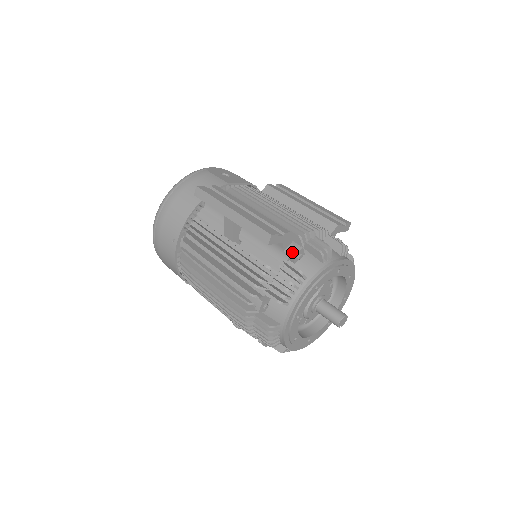
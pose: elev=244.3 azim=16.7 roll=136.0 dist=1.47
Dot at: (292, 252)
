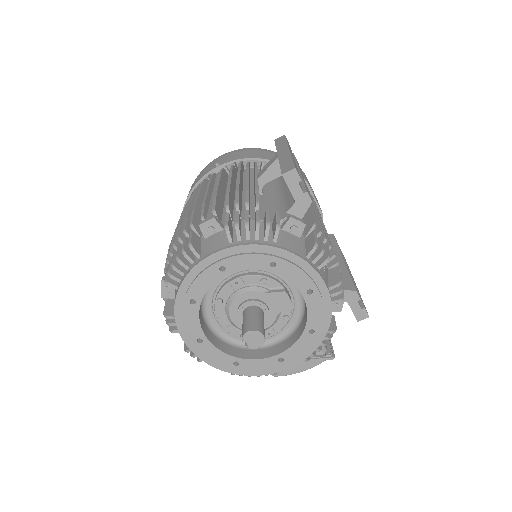
Dot at: (293, 215)
